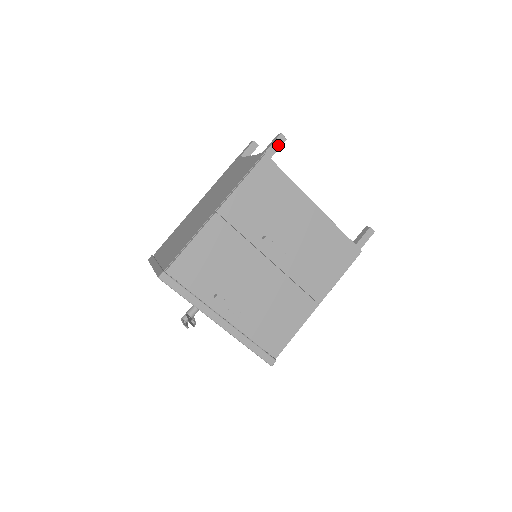
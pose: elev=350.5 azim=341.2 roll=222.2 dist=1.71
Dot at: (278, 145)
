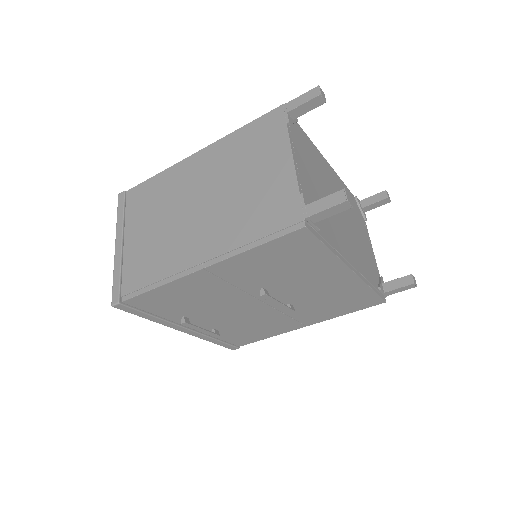
Dot at: (334, 212)
